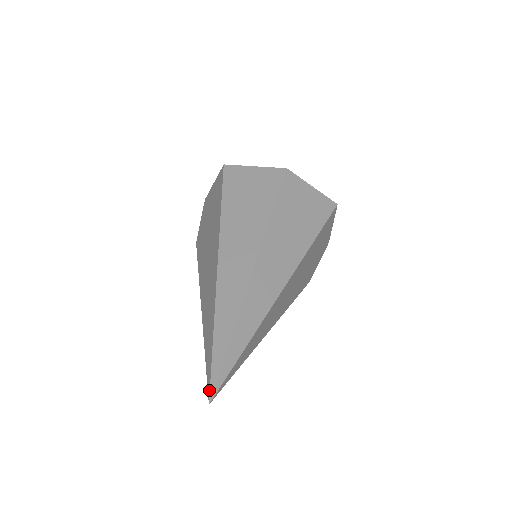
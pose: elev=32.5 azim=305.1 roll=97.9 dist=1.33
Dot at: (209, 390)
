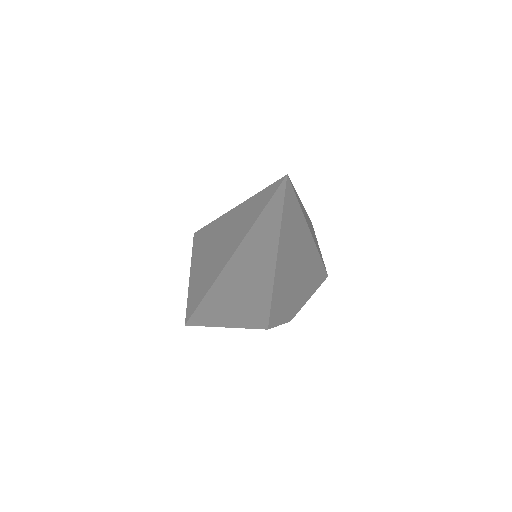
Dot at: (284, 176)
